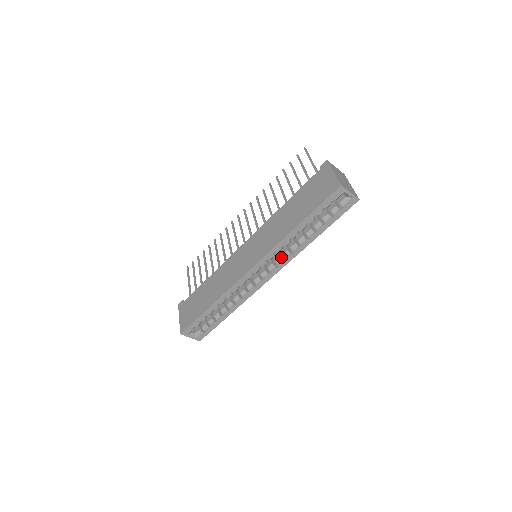
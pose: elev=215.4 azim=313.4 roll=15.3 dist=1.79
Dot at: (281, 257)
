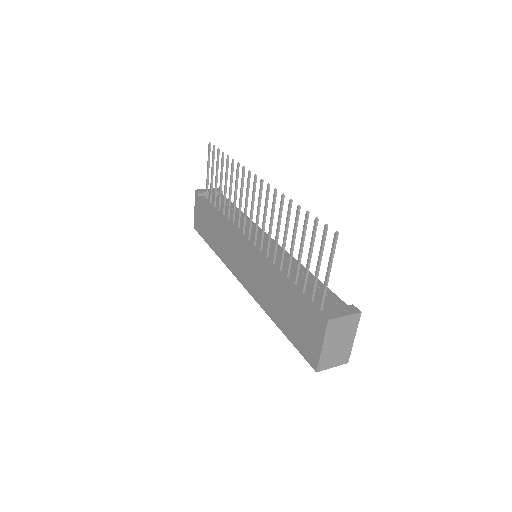
Dot at: occluded
